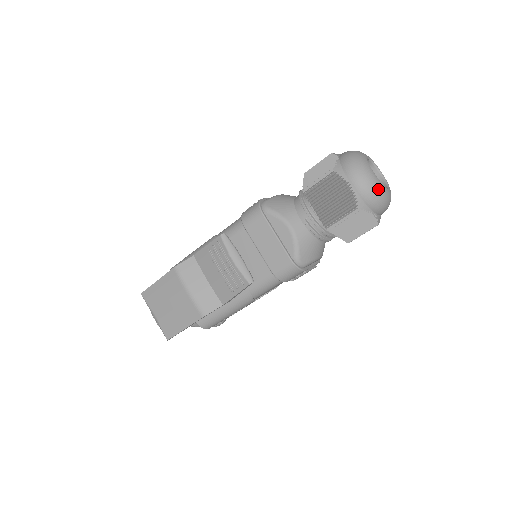
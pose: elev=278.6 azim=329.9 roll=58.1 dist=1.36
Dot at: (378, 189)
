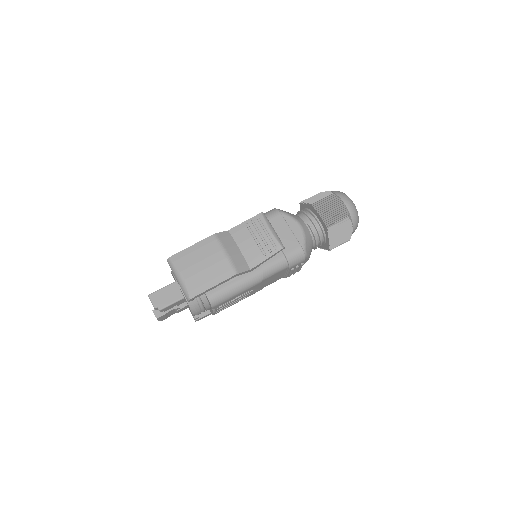
Dot at: (357, 211)
